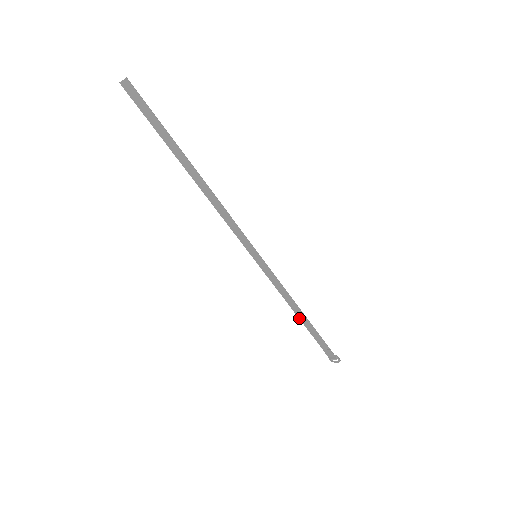
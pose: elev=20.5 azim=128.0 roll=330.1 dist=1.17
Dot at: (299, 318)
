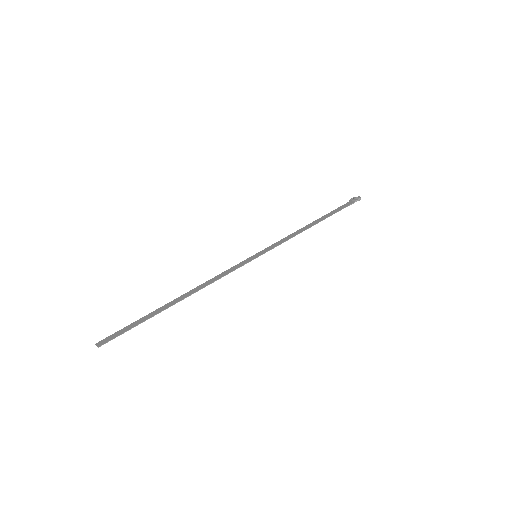
Dot at: (312, 222)
